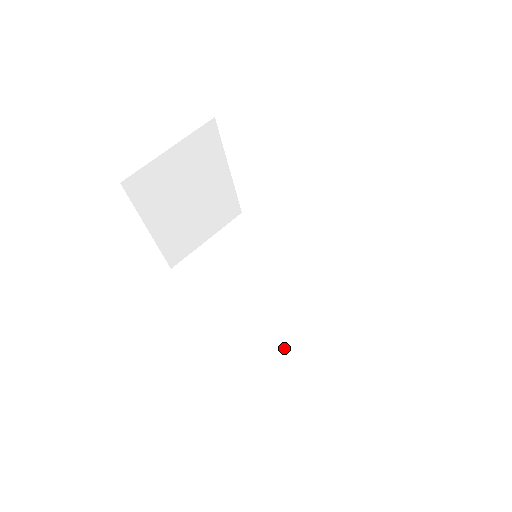
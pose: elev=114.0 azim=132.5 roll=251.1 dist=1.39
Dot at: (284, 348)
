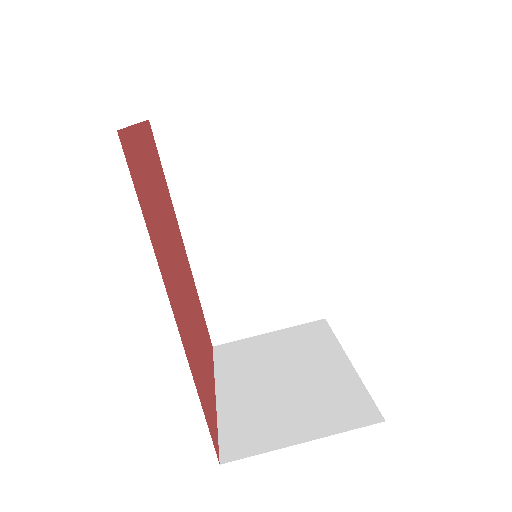
Dot at: (228, 297)
